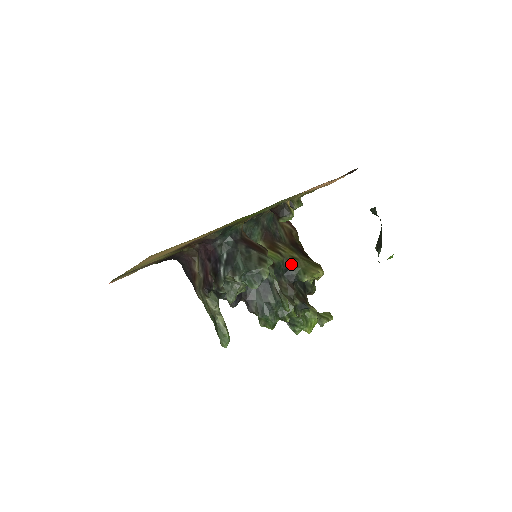
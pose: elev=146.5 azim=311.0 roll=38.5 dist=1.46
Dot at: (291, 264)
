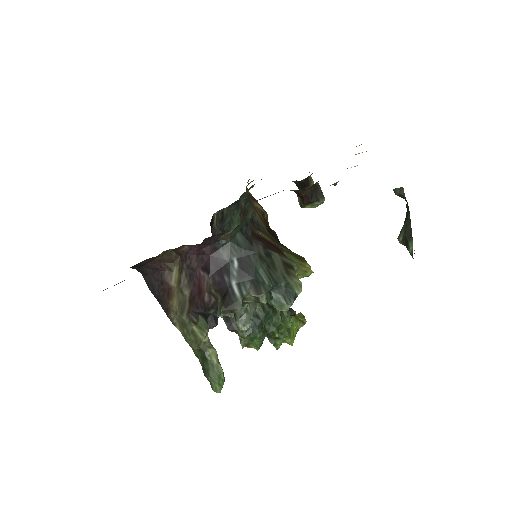
Dot at: occluded
